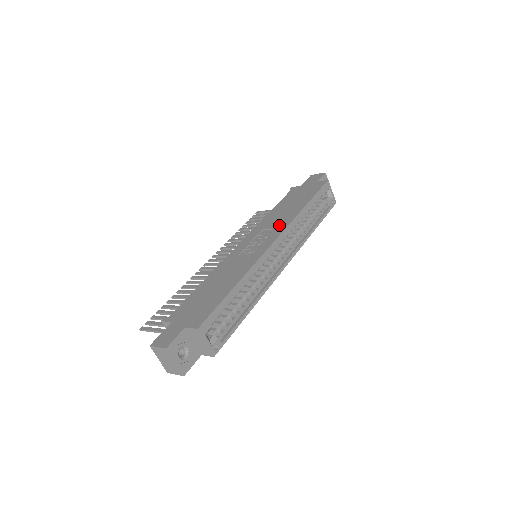
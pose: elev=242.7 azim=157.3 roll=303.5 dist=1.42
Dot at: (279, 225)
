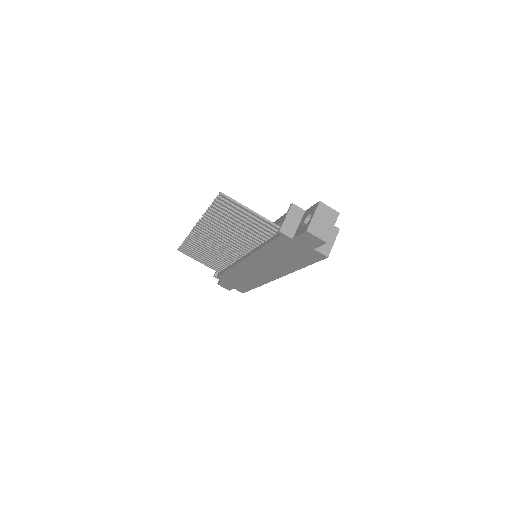
Dot at: occluded
